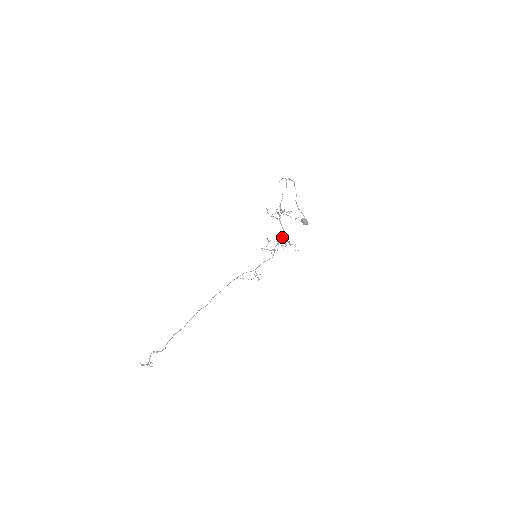
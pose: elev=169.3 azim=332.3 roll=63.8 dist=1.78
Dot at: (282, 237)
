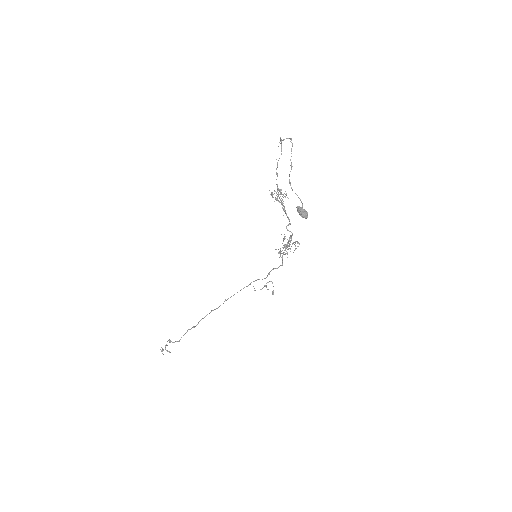
Dot at: (290, 235)
